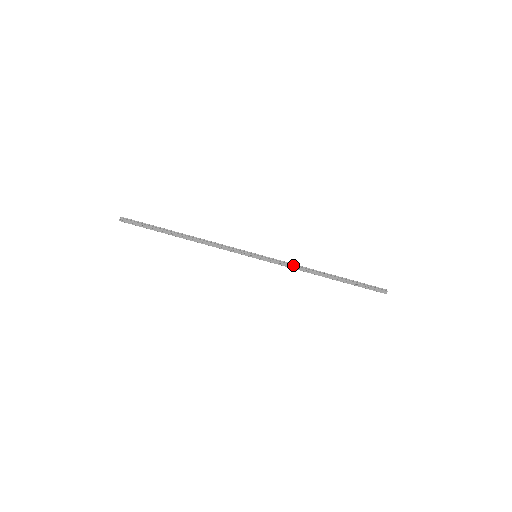
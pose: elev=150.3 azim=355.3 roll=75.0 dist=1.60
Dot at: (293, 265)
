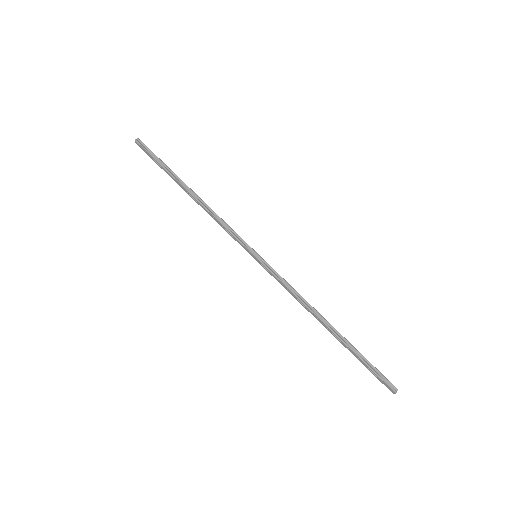
Dot at: (292, 291)
